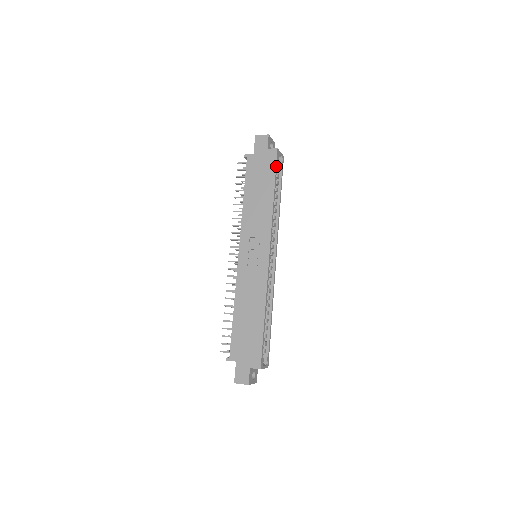
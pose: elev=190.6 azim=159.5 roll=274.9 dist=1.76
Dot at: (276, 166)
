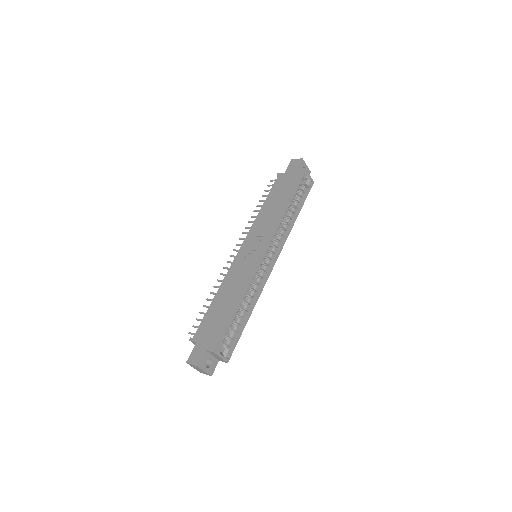
Dot at: (299, 181)
